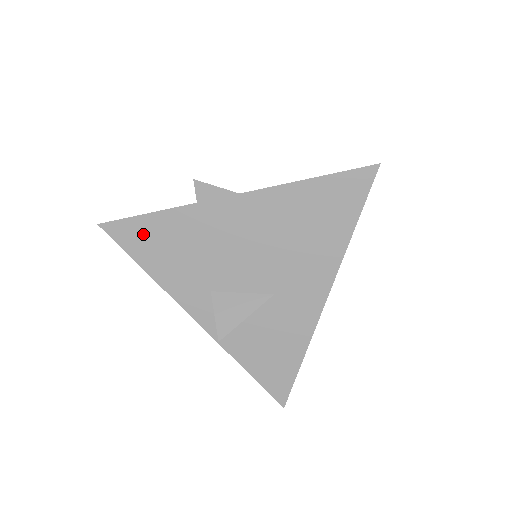
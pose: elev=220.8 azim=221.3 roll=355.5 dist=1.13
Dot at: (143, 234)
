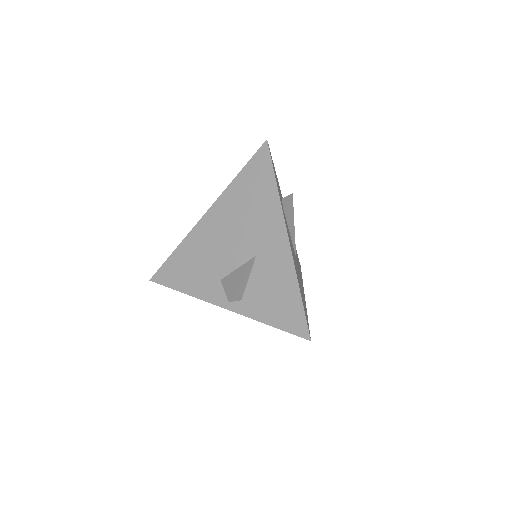
Dot at: (172, 270)
